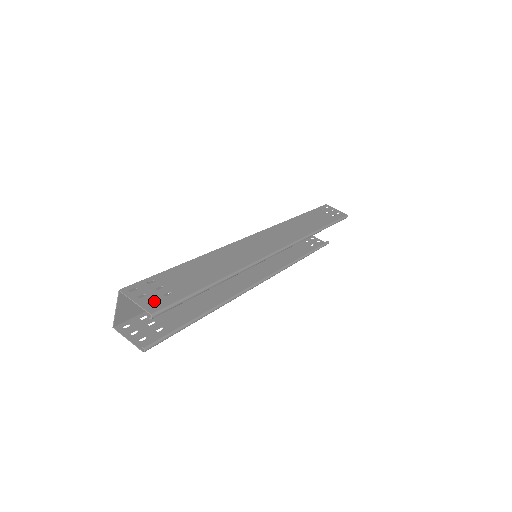
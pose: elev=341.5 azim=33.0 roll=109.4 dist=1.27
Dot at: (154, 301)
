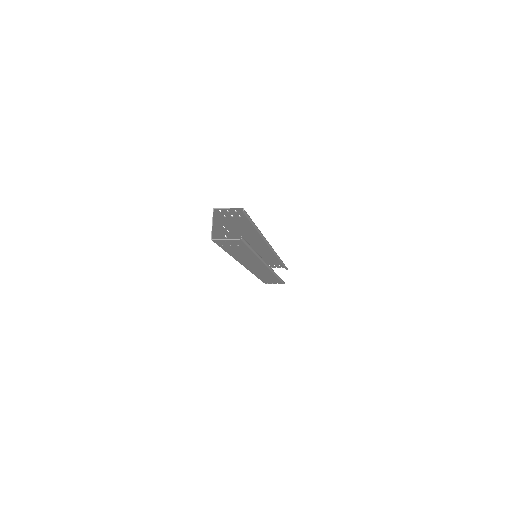
Dot at: (237, 211)
